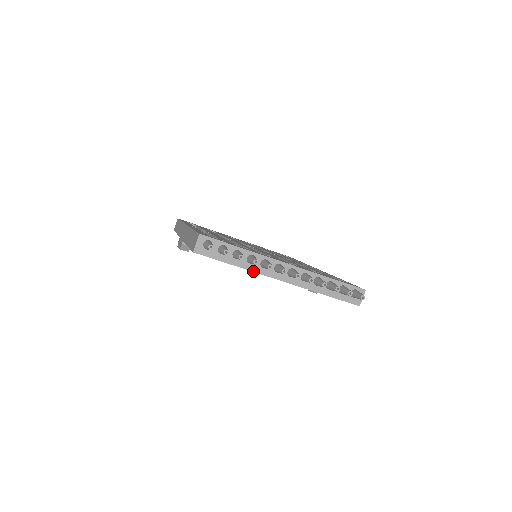
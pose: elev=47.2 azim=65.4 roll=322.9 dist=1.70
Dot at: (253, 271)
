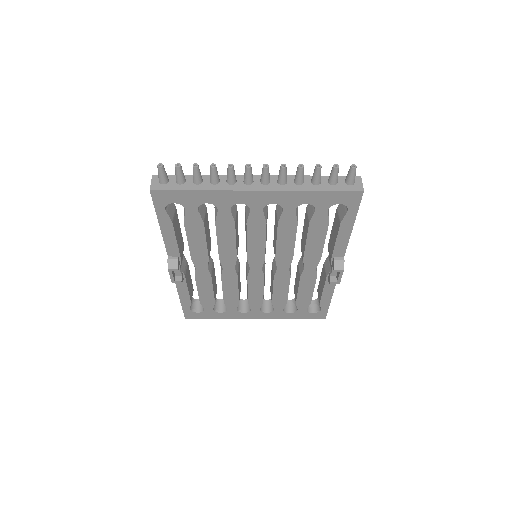
Dot at: (221, 190)
